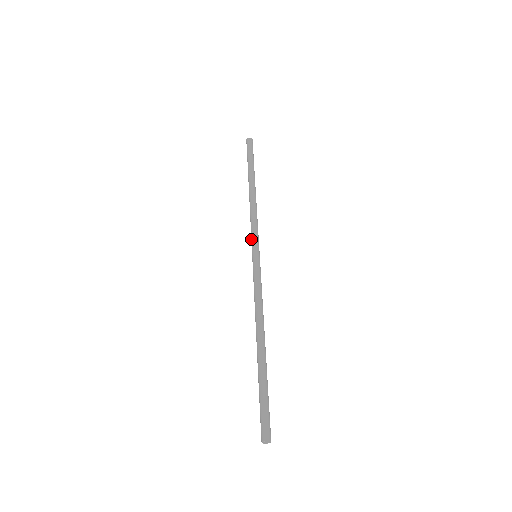
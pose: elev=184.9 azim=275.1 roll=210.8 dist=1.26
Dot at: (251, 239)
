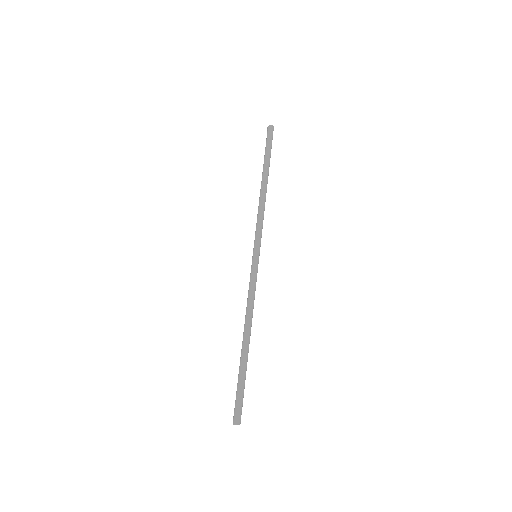
Dot at: (256, 237)
